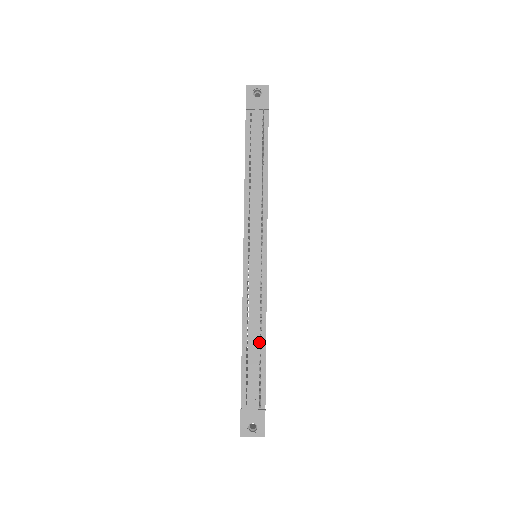
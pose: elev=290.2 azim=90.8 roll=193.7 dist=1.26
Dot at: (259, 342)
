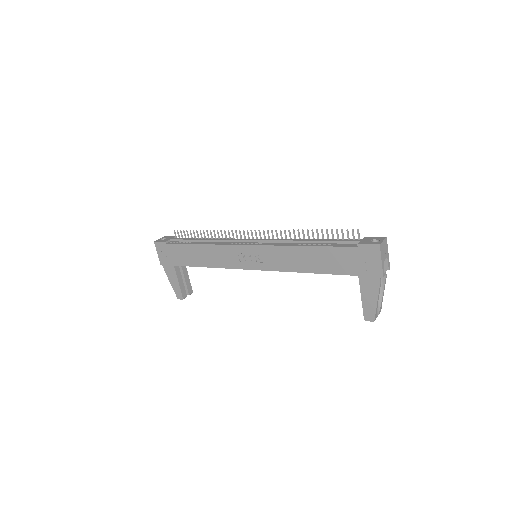
Dot at: occluded
